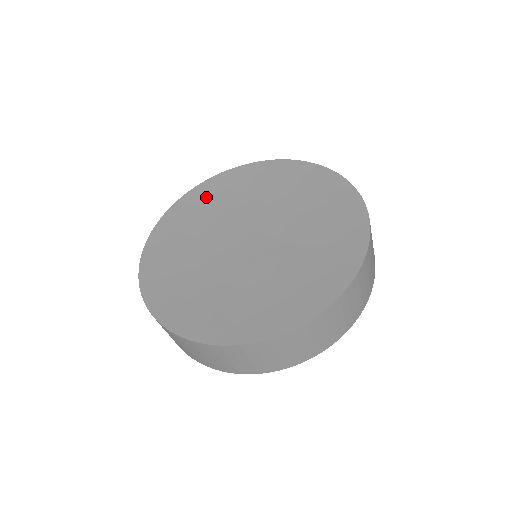
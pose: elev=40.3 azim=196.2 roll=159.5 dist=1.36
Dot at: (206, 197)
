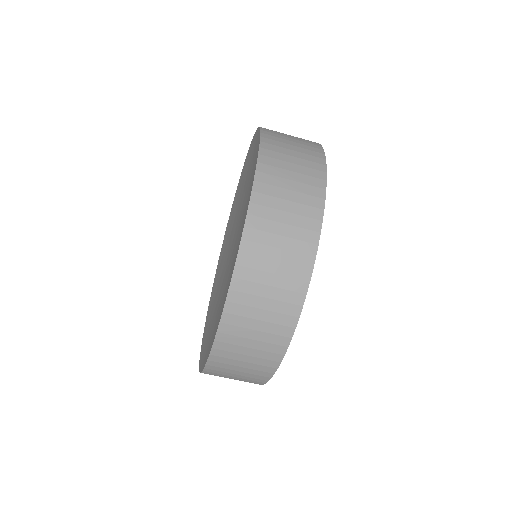
Dot at: (225, 242)
